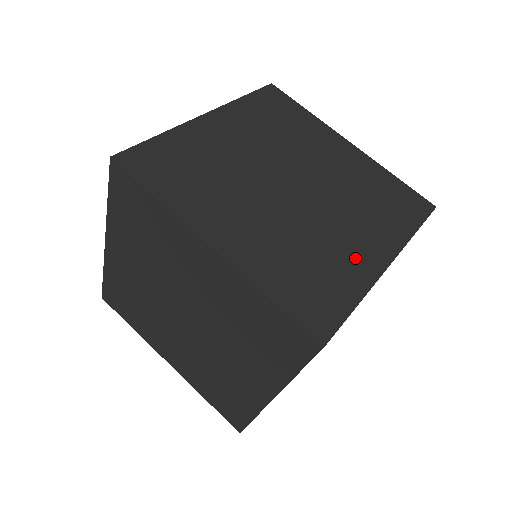
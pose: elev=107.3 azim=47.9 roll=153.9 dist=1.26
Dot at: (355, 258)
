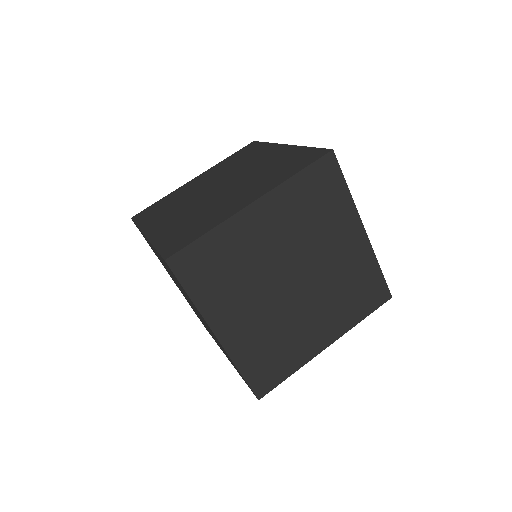
Dot at: (307, 343)
